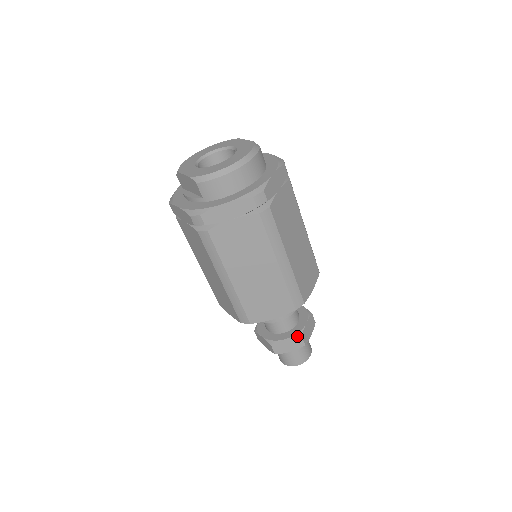
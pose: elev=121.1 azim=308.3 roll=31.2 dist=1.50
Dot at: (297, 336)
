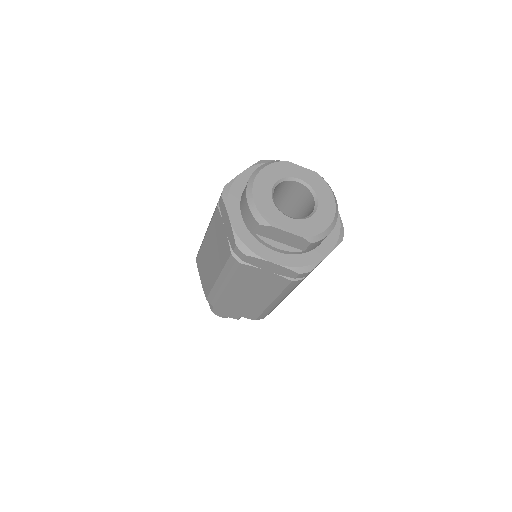
Dot at: occluded
